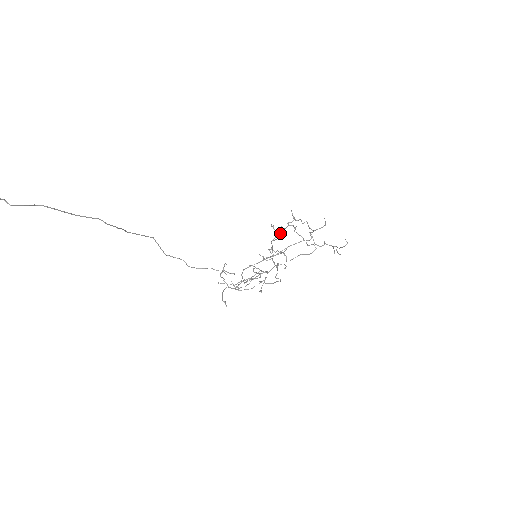
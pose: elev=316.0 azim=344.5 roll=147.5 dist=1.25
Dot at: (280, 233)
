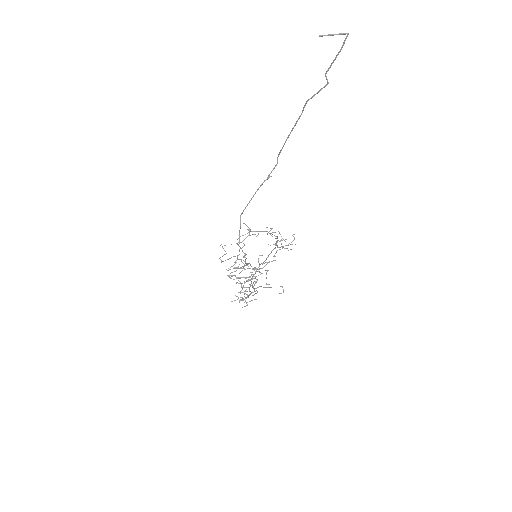
Dot at: occluded
